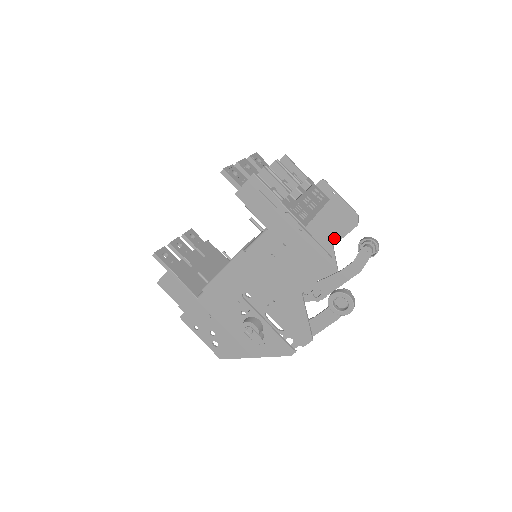
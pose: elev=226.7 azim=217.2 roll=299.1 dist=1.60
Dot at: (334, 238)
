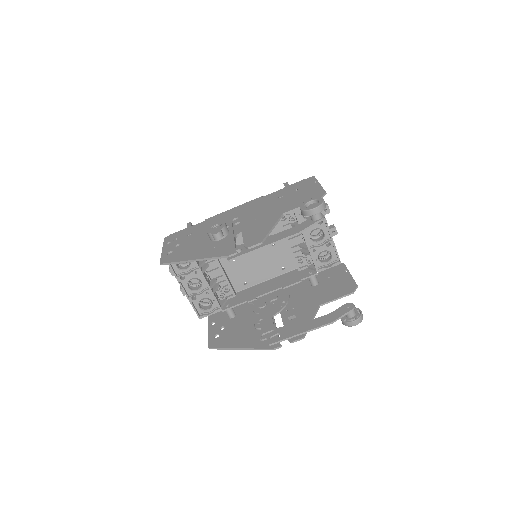
Dot at: (325, 299)
